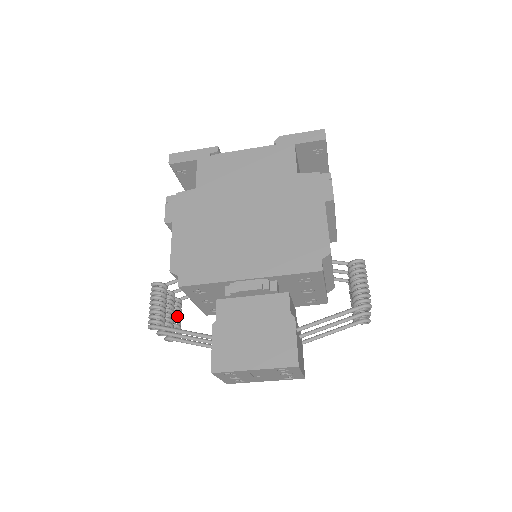
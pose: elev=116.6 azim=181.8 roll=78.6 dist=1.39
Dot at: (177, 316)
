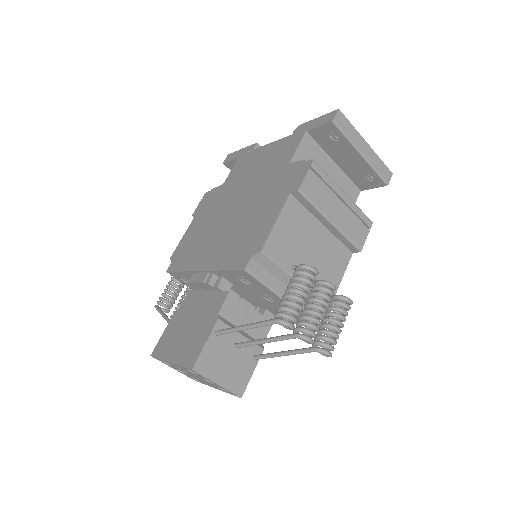
Dot at: occluded
